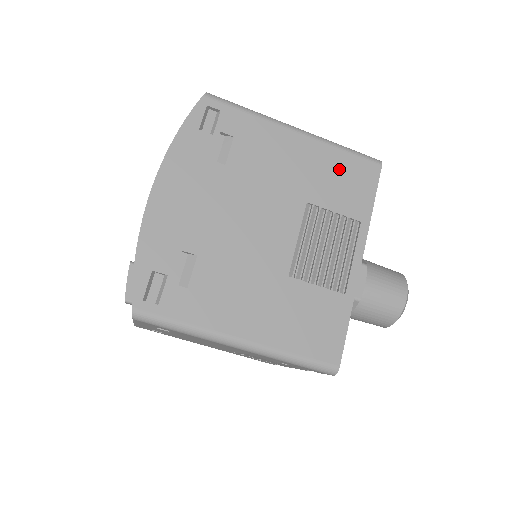
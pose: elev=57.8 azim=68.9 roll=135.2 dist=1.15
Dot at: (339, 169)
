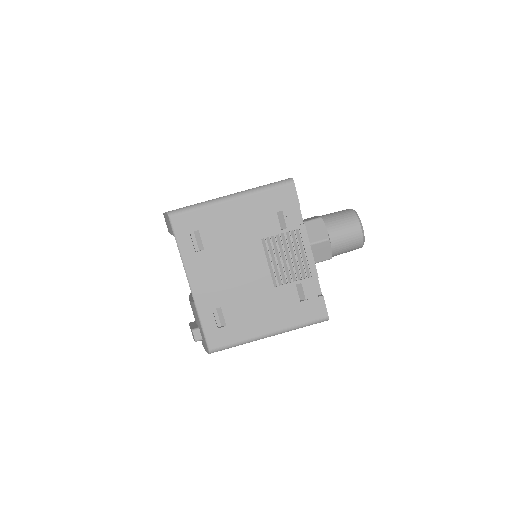
Dot at: occluded
